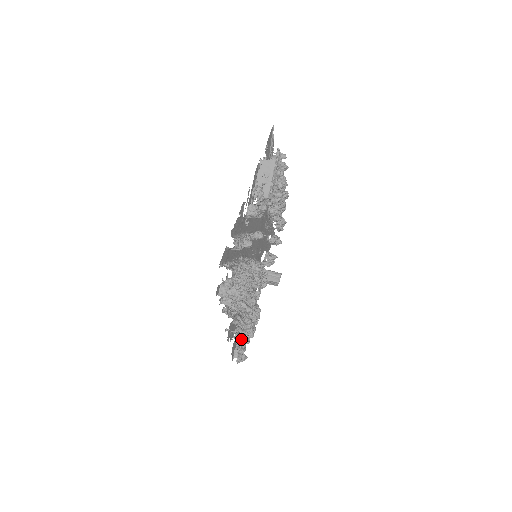
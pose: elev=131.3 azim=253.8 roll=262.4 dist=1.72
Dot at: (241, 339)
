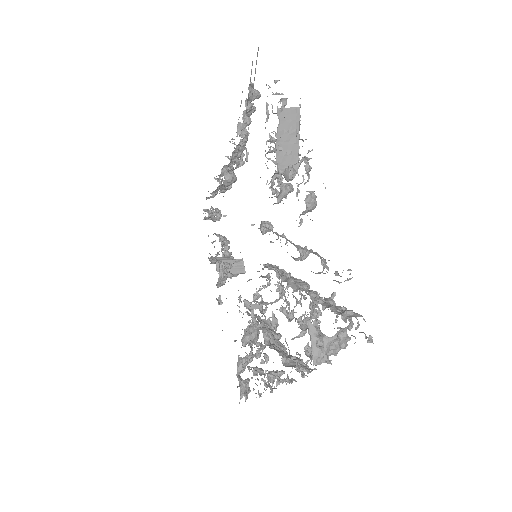
Dot at: (277, 380)
